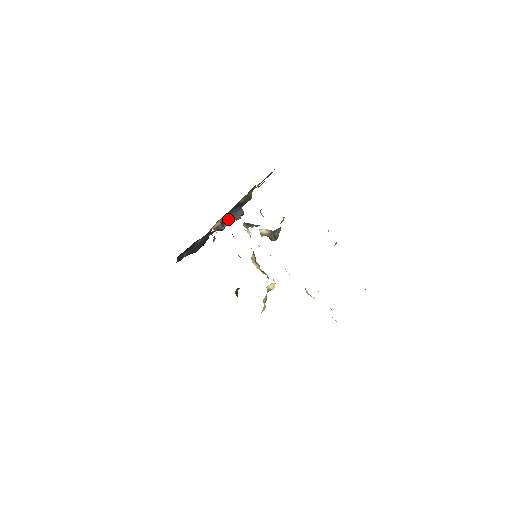
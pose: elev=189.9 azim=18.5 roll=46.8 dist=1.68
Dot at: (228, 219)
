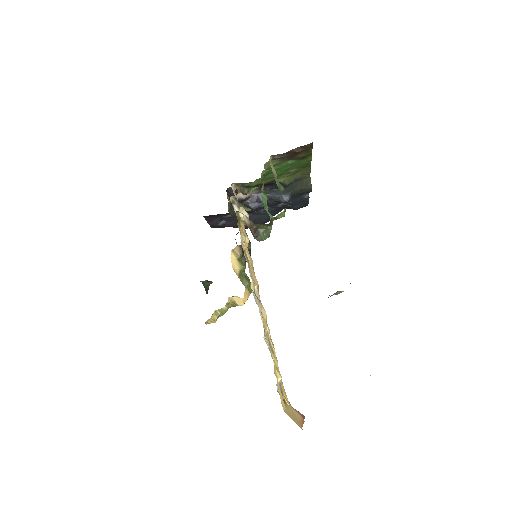
Dot at: occluded
